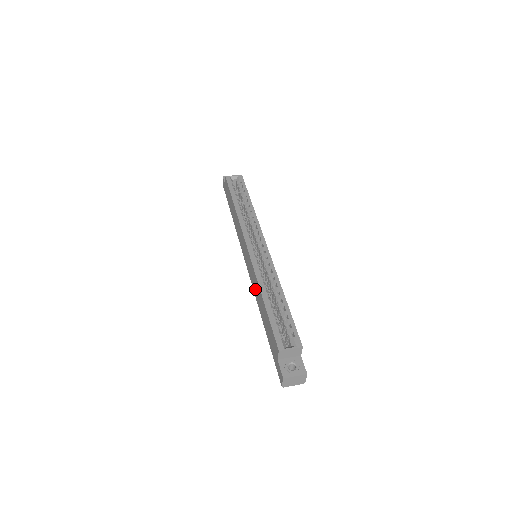
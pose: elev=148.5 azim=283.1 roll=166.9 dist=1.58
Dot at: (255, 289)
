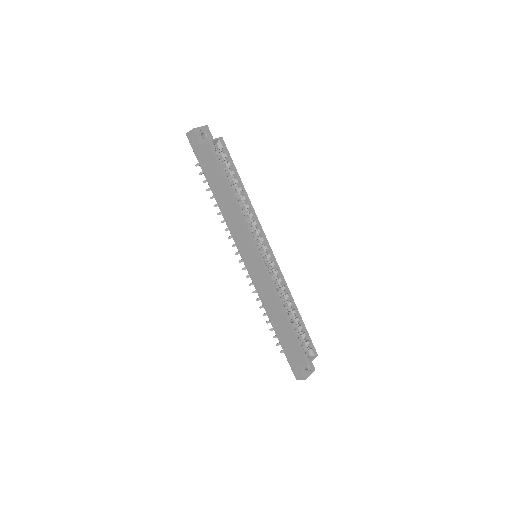
Dot at: (265, 297)
